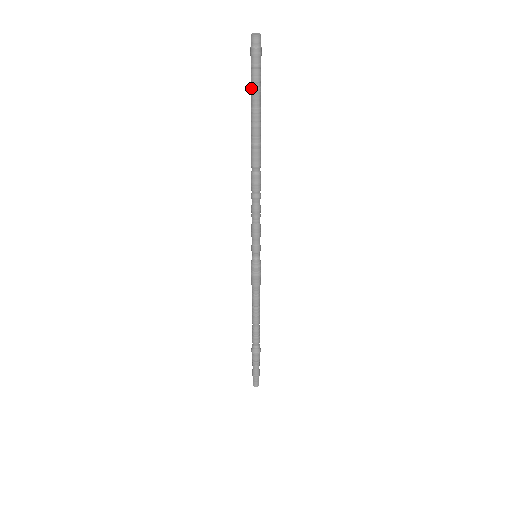
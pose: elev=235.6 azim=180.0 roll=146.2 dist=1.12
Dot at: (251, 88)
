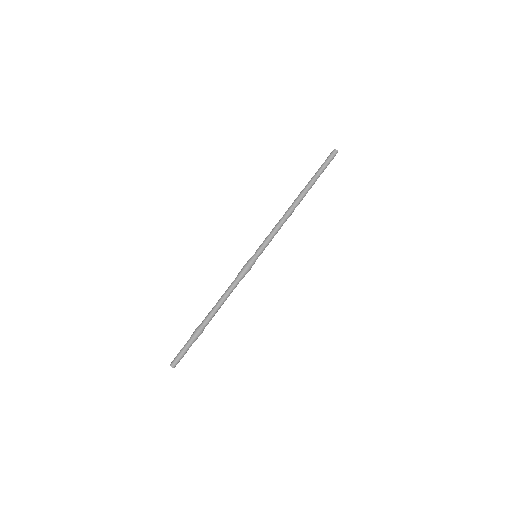
Dot at: (320, 168)
